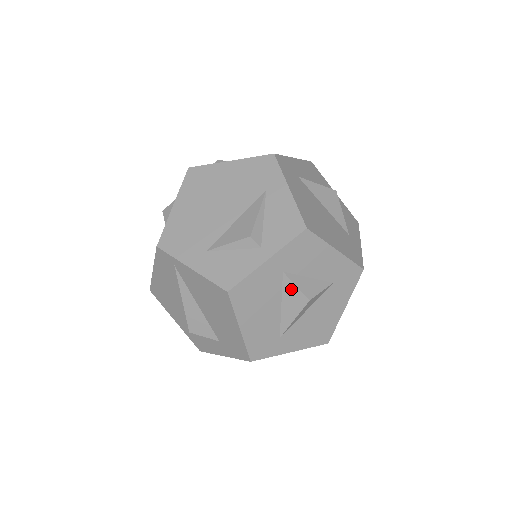
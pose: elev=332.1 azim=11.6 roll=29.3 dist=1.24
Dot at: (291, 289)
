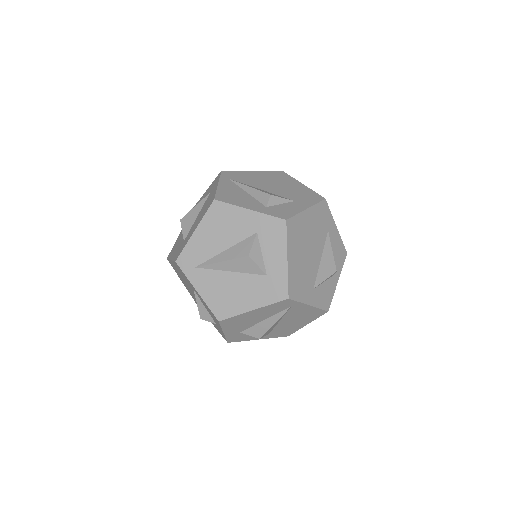
Dot at: occluded
